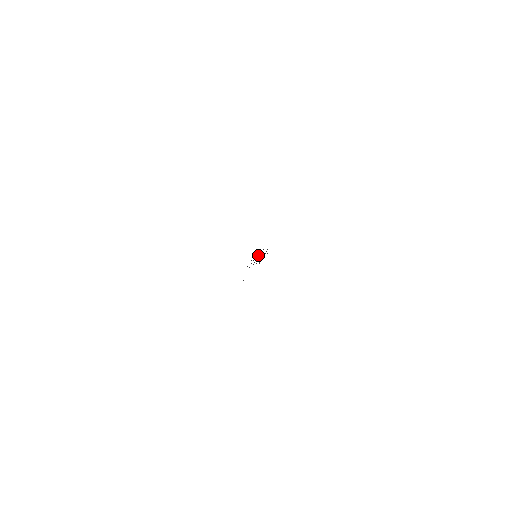
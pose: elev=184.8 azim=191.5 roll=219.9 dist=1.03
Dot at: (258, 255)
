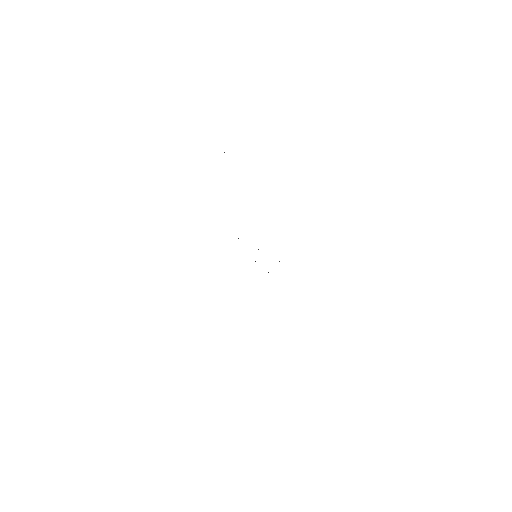
Dot at: occluded
